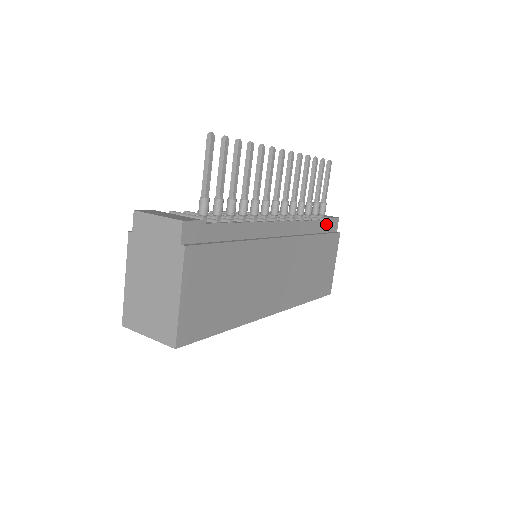
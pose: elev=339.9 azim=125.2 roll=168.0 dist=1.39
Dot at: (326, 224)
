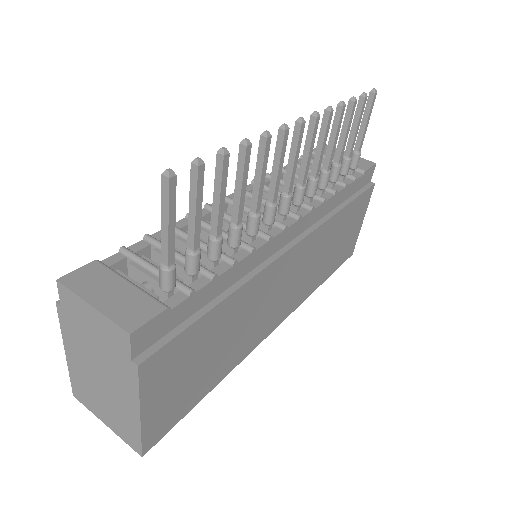
Dot at: (357, 182)
